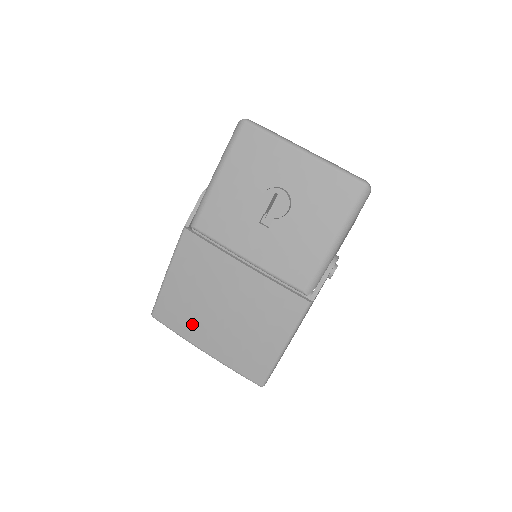
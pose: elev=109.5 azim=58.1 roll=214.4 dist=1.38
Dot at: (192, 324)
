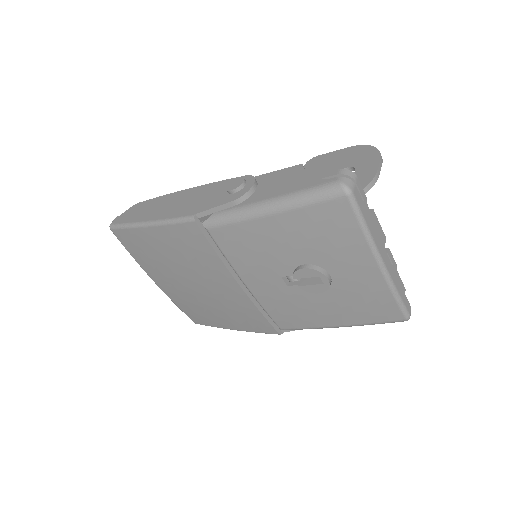
Dot at: (154, 267)
